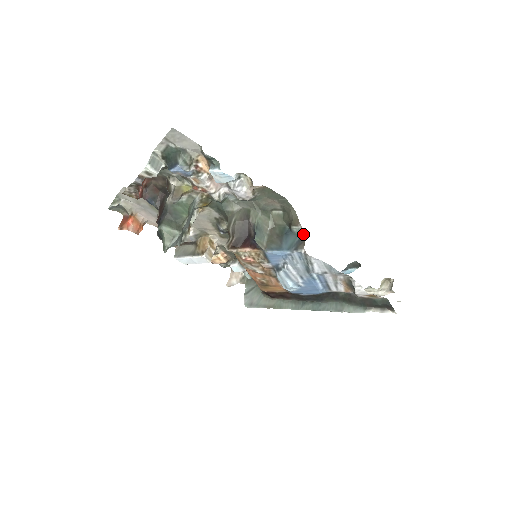
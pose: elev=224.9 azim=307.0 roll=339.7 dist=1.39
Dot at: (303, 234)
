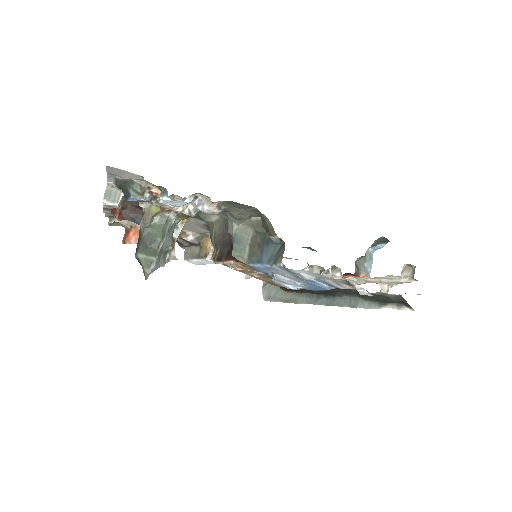
Dot at: (282, 244)
